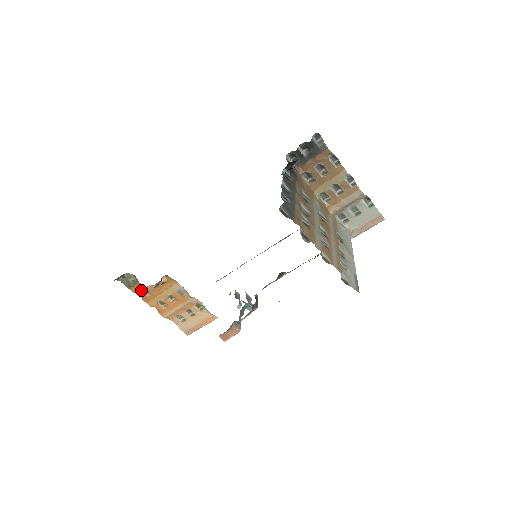
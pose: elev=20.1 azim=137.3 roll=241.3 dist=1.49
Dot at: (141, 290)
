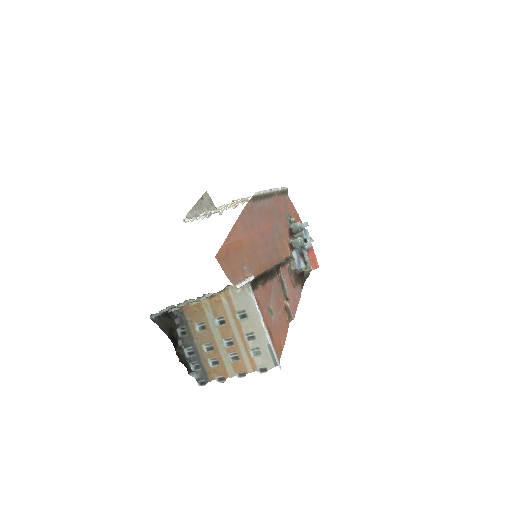
Dot at: occluded
